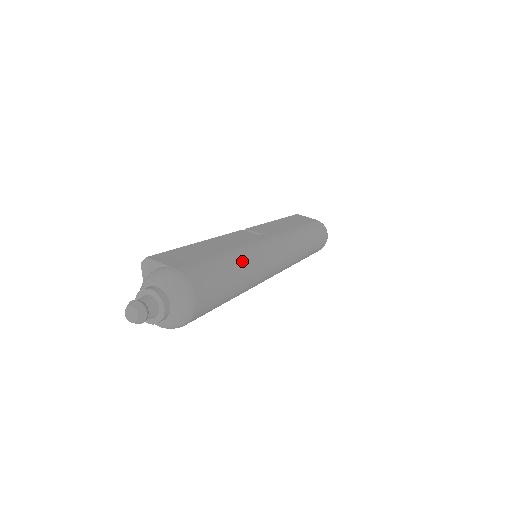
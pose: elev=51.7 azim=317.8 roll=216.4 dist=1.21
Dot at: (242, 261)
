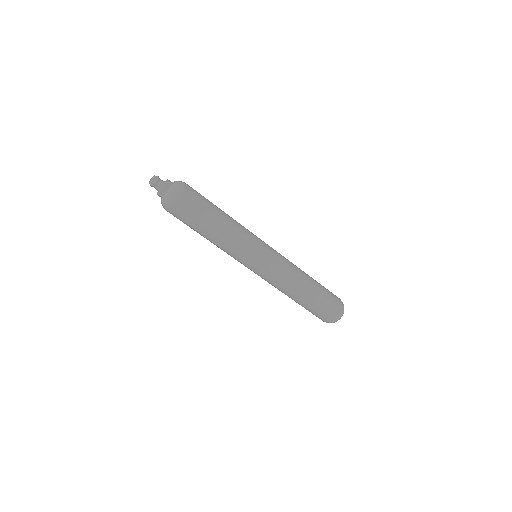
Dot at: occluded
